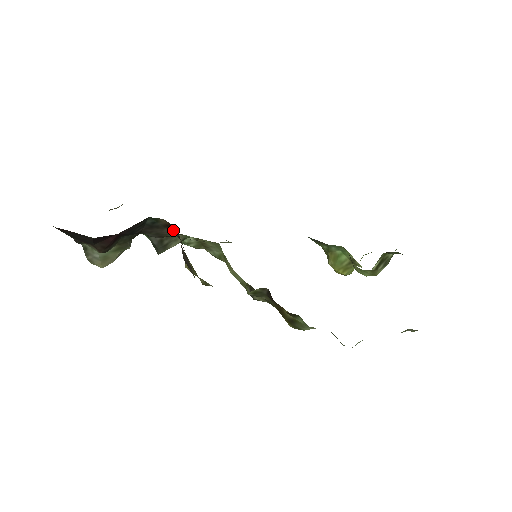
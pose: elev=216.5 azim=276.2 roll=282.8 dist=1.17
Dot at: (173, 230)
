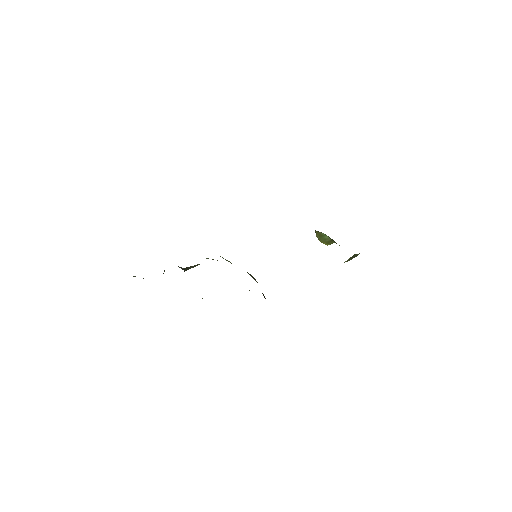
Dot at: occluded
